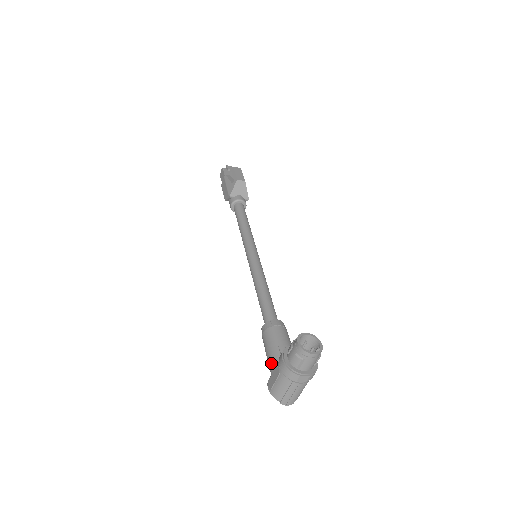
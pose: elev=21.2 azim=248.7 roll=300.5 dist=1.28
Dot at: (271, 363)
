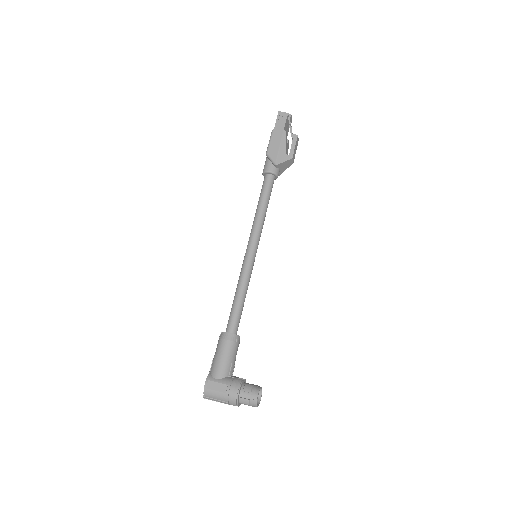
Dot at: (220, 372)
